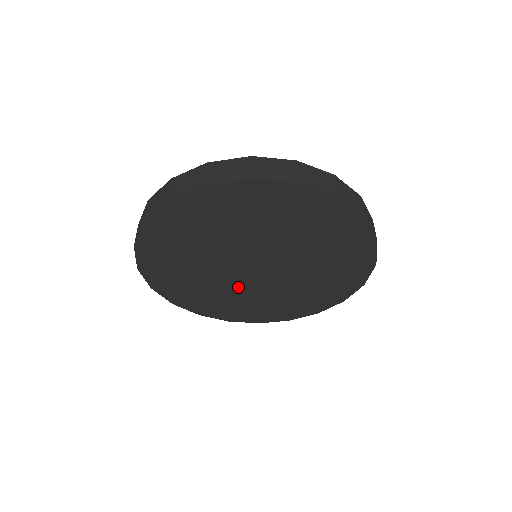
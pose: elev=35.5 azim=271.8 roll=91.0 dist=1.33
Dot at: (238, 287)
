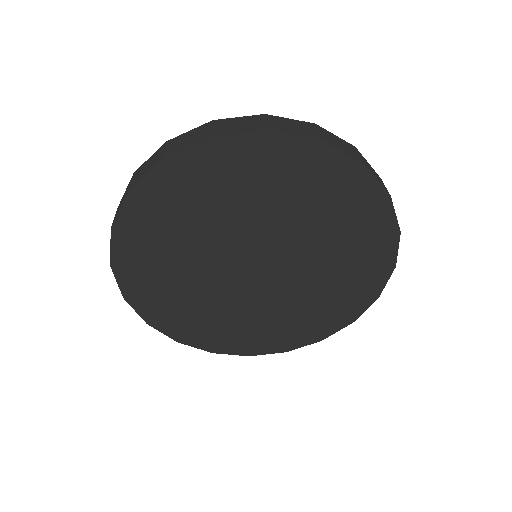
Dot at: (231, 298)
